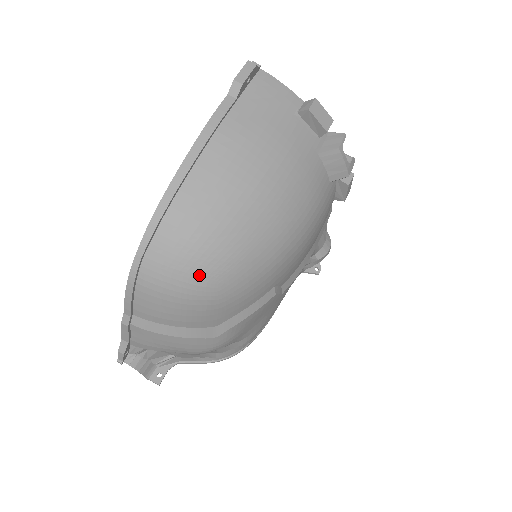
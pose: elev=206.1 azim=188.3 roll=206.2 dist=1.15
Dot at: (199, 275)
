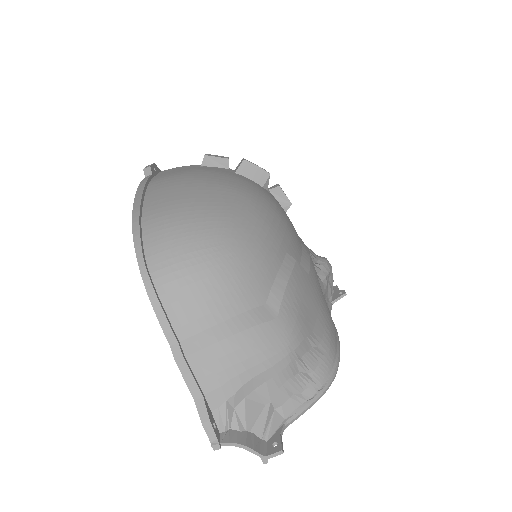
Dot at: (201, 239)
